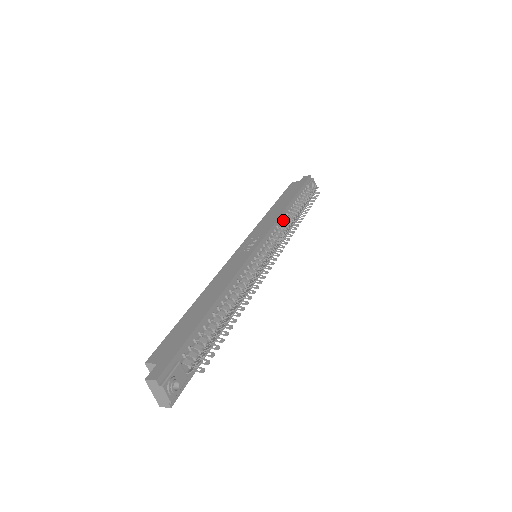
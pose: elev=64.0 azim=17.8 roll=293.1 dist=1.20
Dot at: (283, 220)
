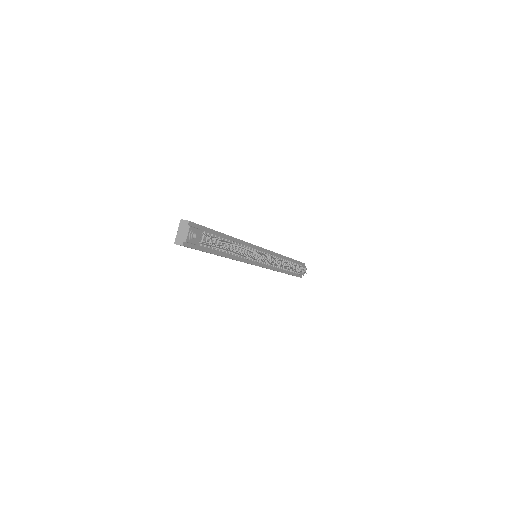
Dot at: (280, 259)
